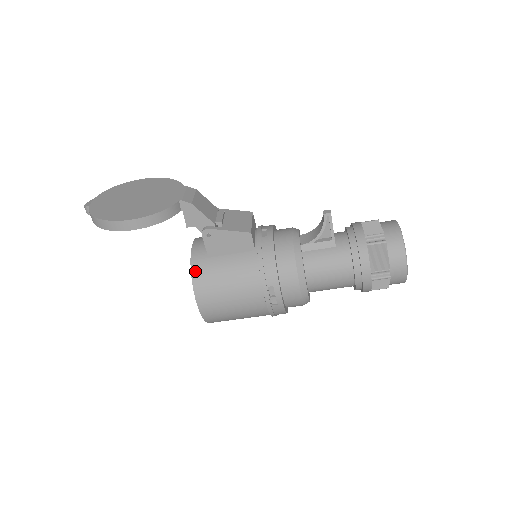
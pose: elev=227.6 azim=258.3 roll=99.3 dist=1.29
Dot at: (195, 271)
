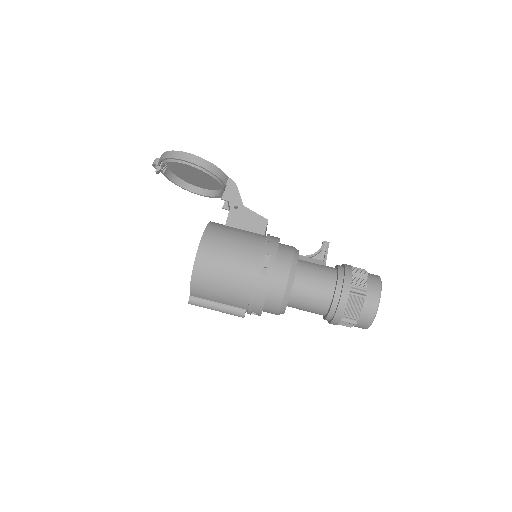
Dot at: (211, 225)
